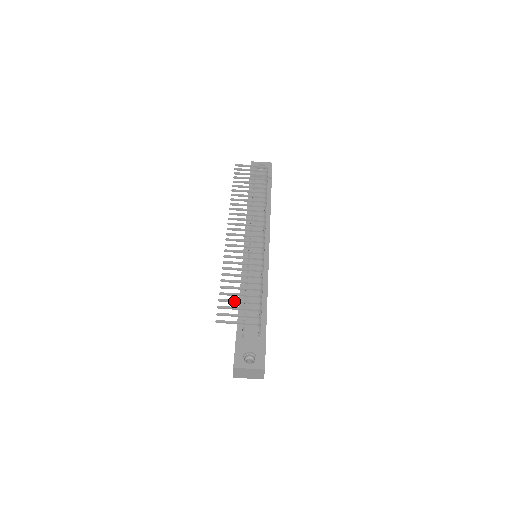
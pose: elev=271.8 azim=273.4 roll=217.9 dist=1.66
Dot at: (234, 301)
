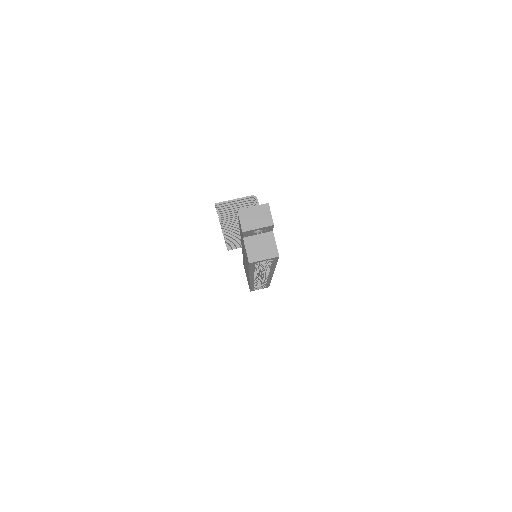
Dot at: (231, 207)
